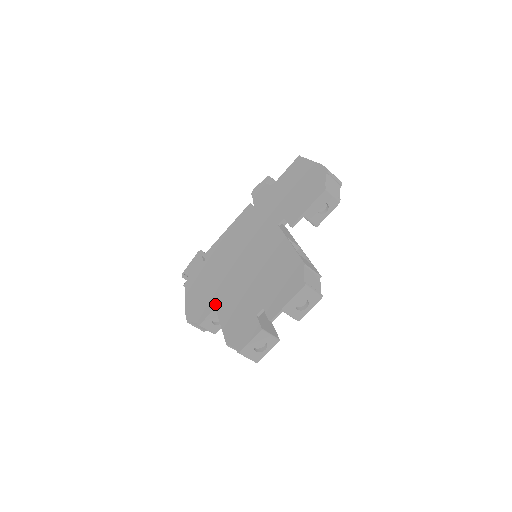
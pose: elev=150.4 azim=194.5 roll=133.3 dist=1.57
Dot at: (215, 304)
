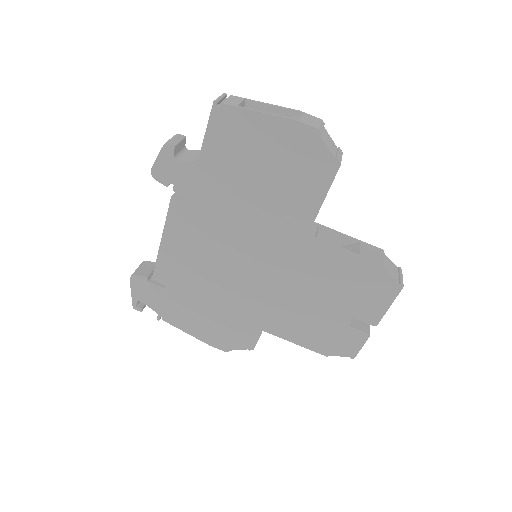
Dot at: (258, 328)
